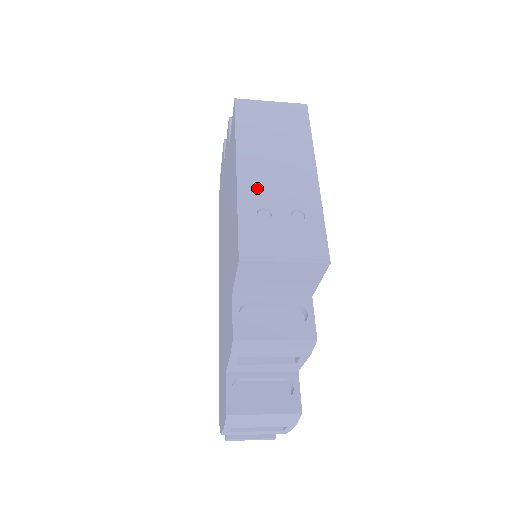
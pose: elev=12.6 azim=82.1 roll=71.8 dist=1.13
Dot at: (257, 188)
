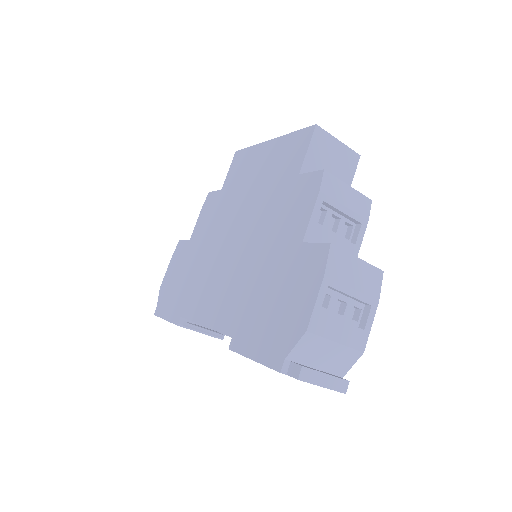
Dot at: occluded
